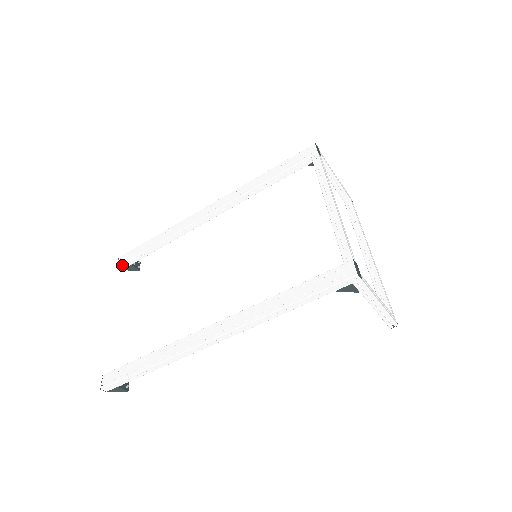
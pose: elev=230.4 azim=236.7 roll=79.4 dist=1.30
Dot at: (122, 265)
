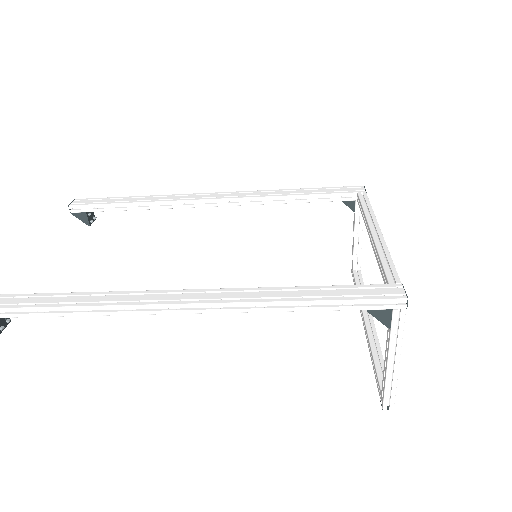
Dot at: (75, 206)
